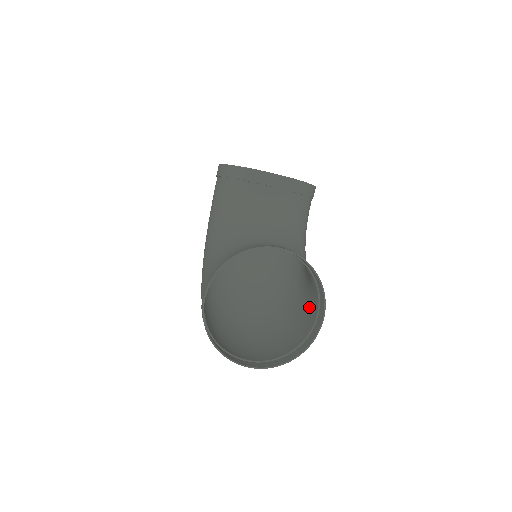
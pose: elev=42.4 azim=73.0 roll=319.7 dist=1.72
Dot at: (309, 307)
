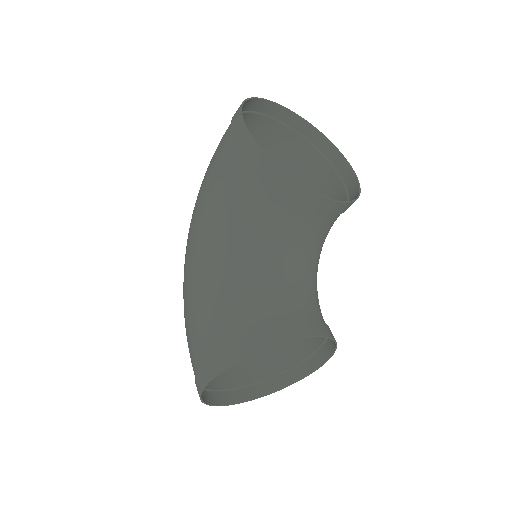
Dot at: occluded
